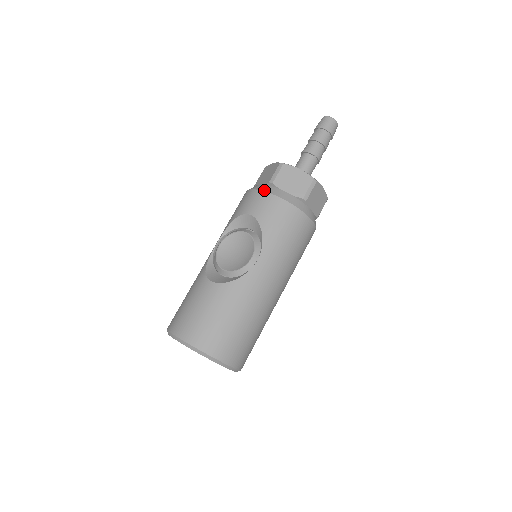
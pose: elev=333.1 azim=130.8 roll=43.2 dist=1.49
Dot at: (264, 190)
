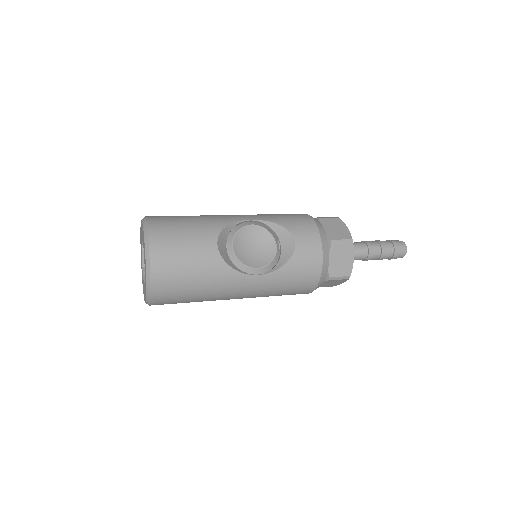
Dot at: (323, 241)
